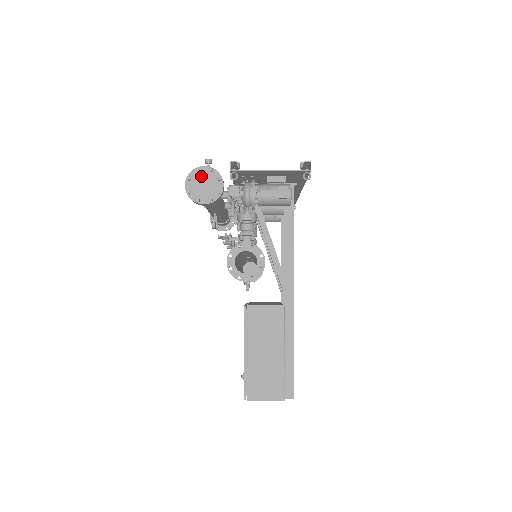
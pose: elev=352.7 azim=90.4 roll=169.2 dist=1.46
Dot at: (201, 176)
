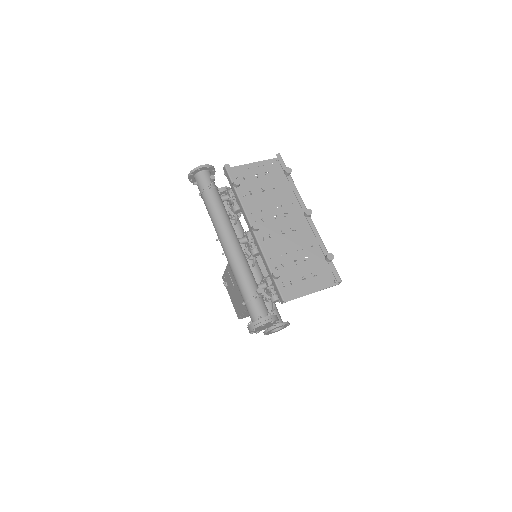
Dot at: (264, 326)
